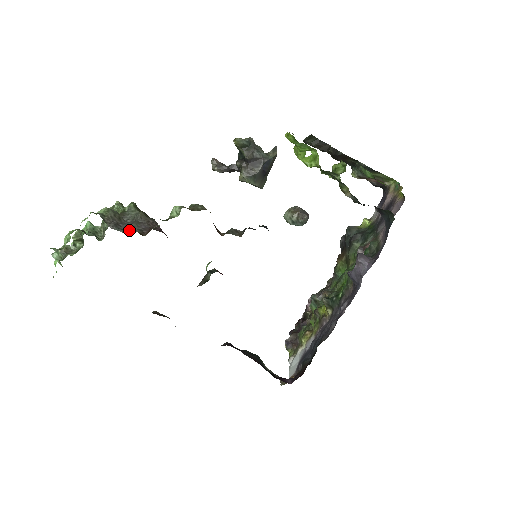
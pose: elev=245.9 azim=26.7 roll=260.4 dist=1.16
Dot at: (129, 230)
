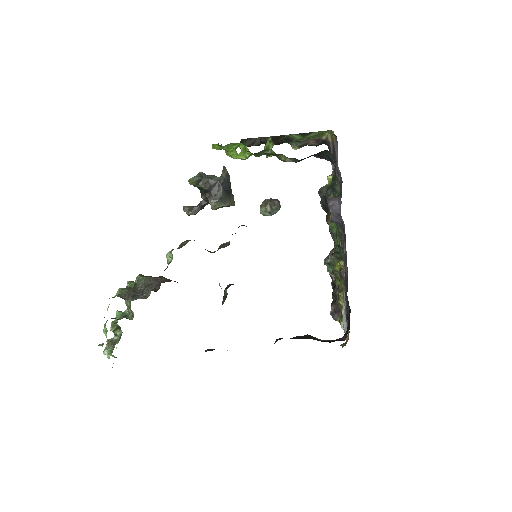
Dot at: (145, 294)
